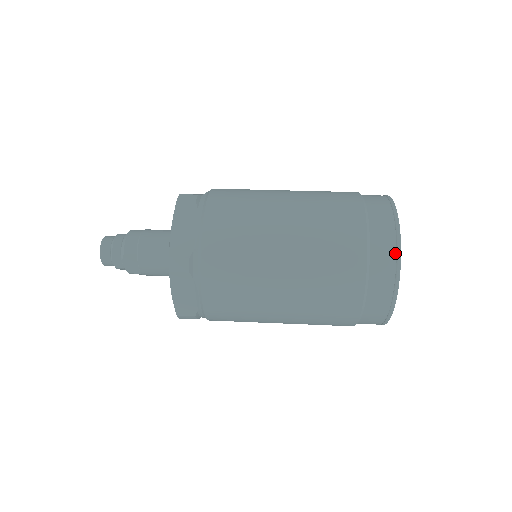
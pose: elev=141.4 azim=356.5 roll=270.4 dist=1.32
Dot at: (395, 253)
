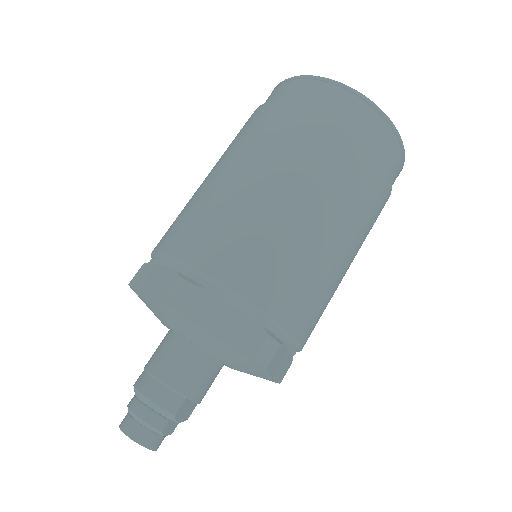
Dot at: (383, 119)
